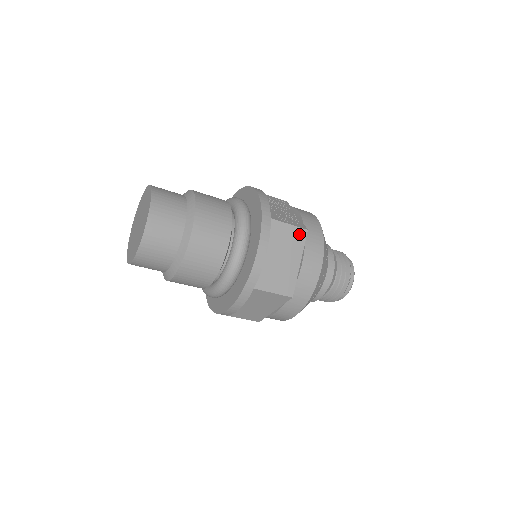
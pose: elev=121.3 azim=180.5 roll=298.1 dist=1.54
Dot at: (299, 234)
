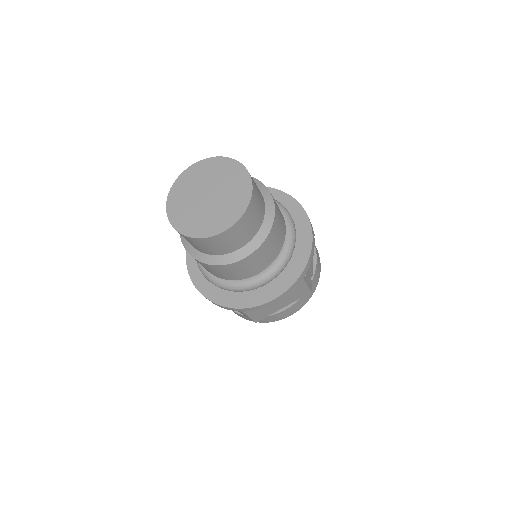
Dot at: (304, 292)
